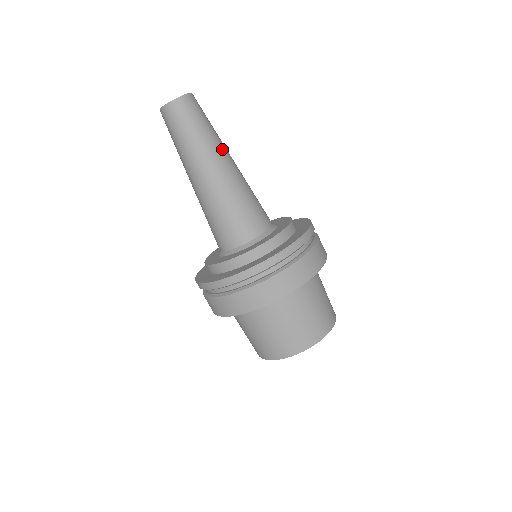
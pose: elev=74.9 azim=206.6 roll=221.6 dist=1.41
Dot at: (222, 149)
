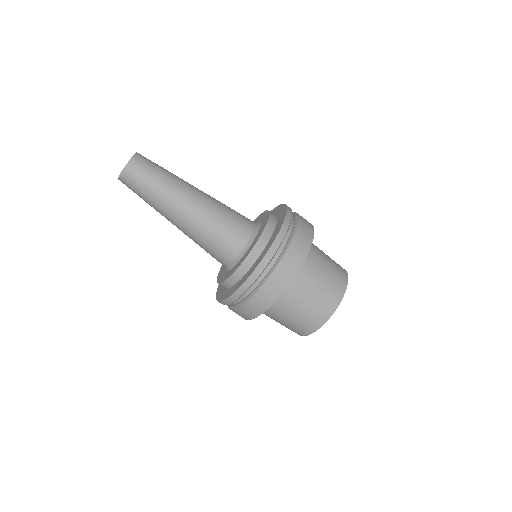
Dot at: (186, 182)
